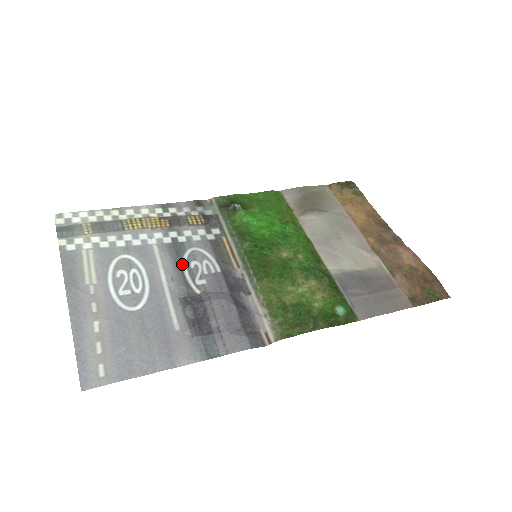
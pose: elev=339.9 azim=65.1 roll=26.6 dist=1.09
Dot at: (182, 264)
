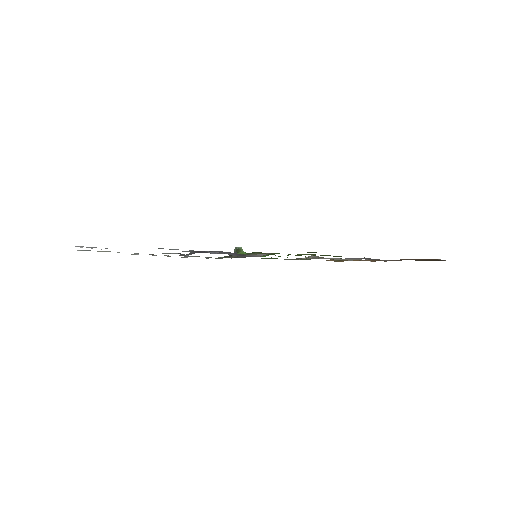
Dot at: (186, 255)
